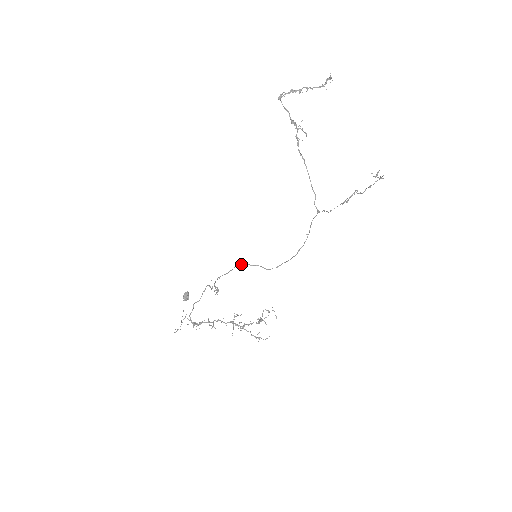
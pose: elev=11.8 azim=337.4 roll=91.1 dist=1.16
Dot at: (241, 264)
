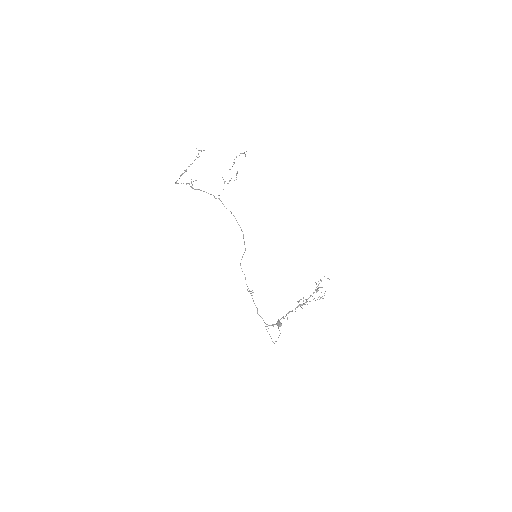
Dot at: (240, 265)
